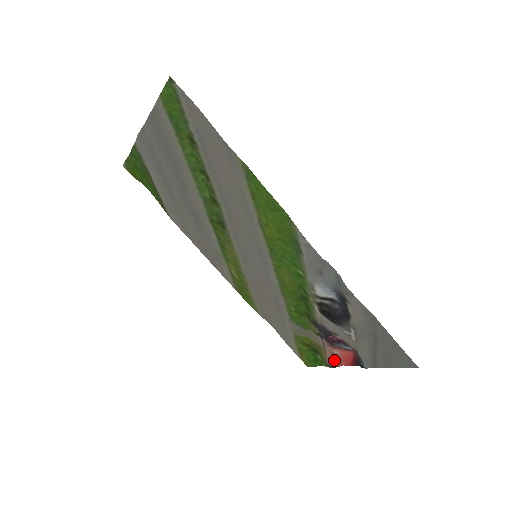
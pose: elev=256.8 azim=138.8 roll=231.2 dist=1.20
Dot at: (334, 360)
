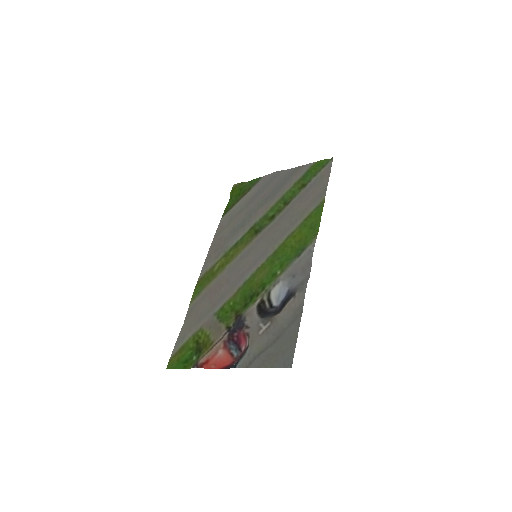
Dot at: (209, 360)
